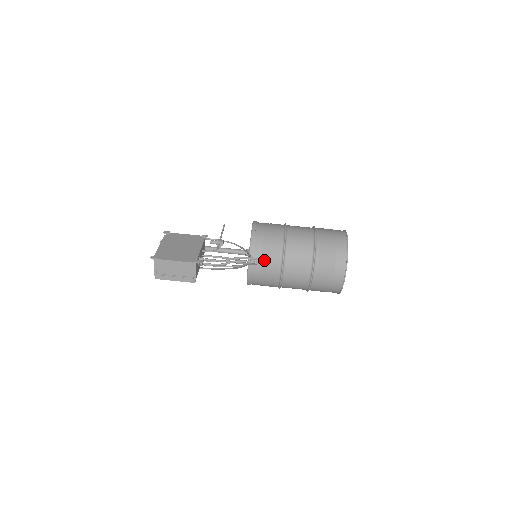
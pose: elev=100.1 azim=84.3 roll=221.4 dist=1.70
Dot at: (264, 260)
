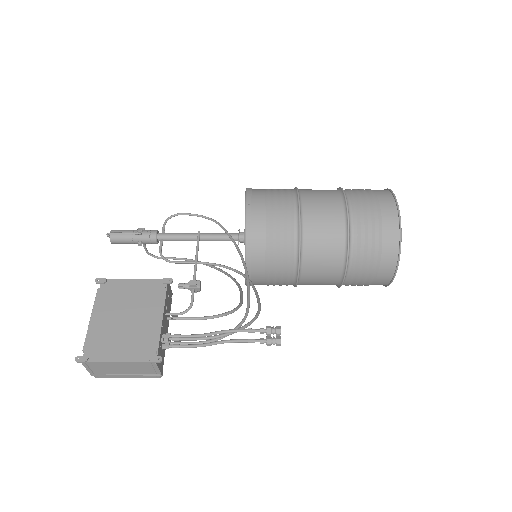
Dot at: (273, 333)
